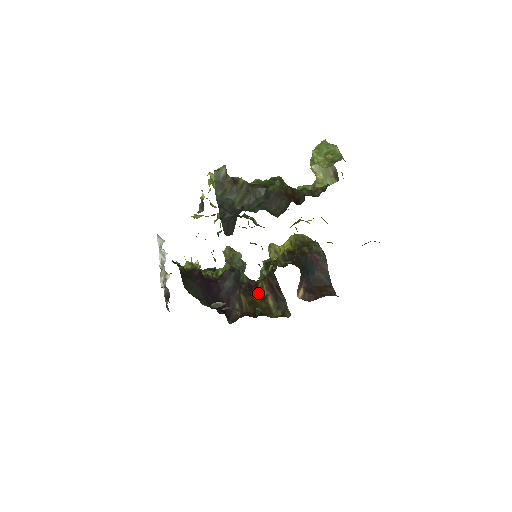
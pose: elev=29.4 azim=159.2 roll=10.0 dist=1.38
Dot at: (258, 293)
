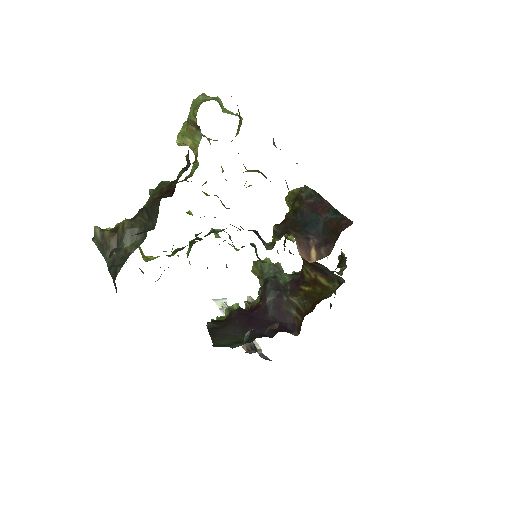
Dot at: (308, 281)
